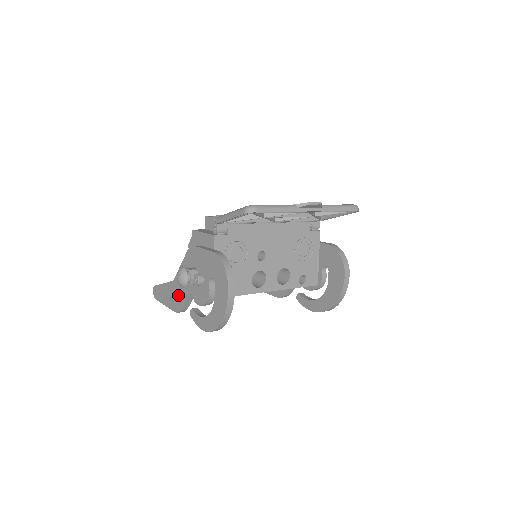
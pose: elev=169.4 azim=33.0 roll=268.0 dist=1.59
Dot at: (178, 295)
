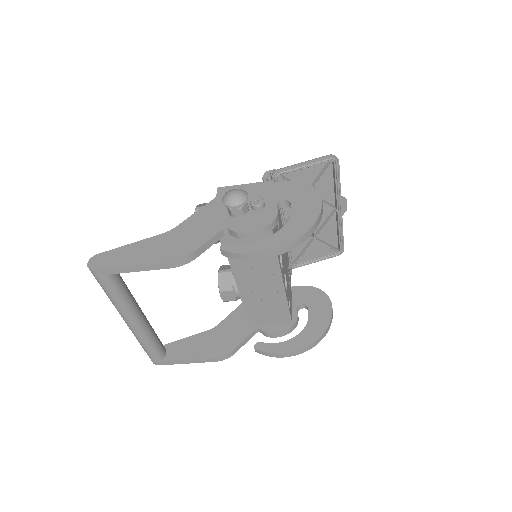
Dot at: (185, 240)
